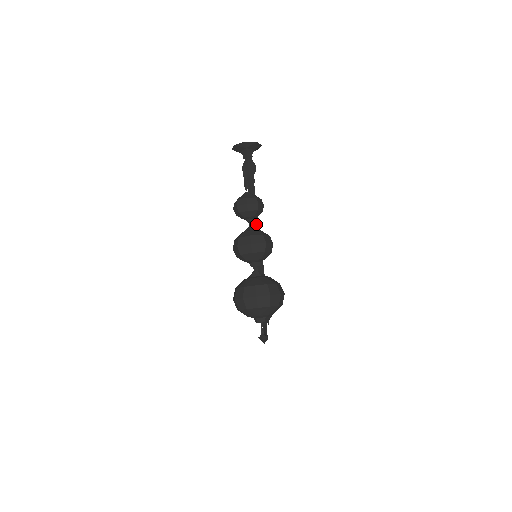
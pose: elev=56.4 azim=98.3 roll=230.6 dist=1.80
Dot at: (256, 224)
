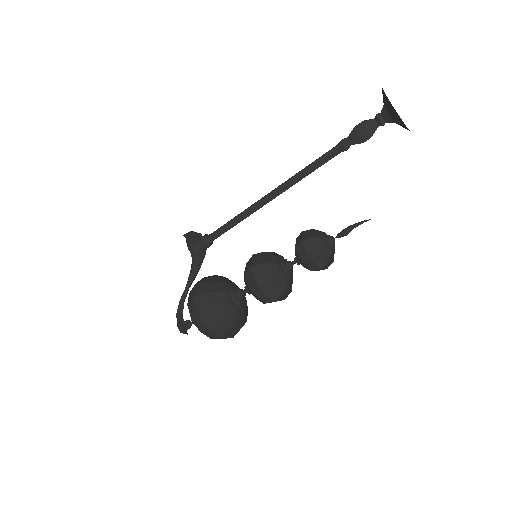
Dot at: occluded
